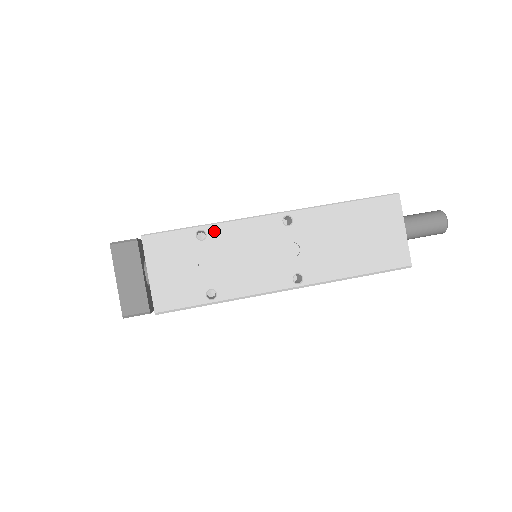
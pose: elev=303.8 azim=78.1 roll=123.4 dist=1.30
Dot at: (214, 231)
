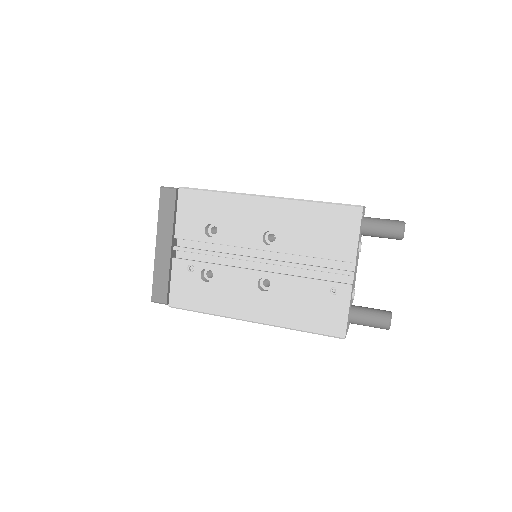
Dot at: occluded
